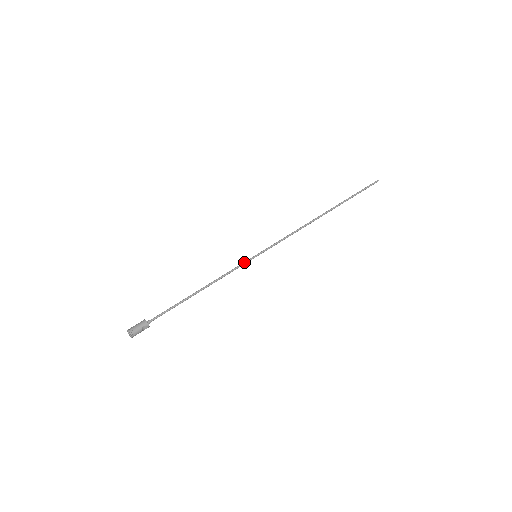
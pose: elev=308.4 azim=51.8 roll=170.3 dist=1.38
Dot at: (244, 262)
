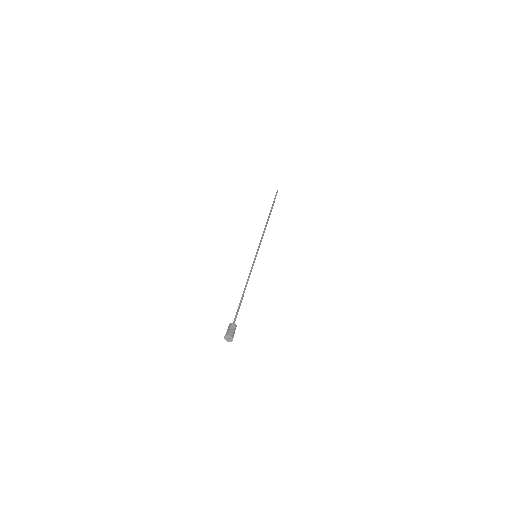
Dot at: (253, 263)
